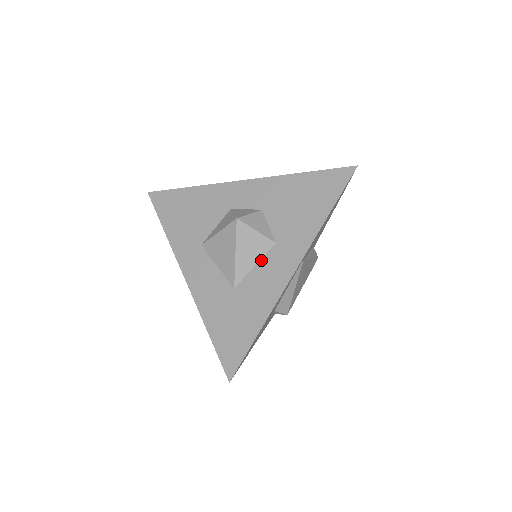
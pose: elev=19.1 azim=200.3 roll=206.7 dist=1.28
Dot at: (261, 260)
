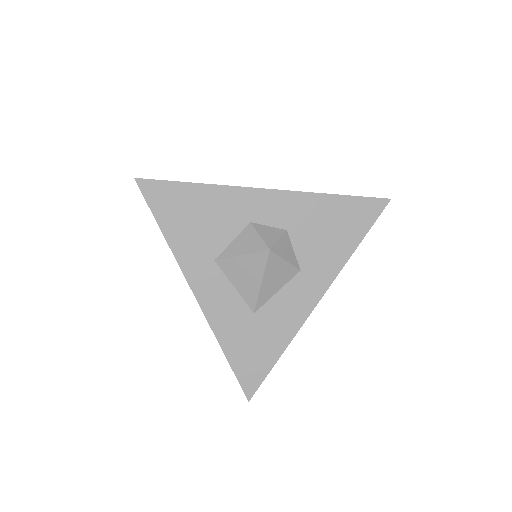
Dot at: (284, 287)
